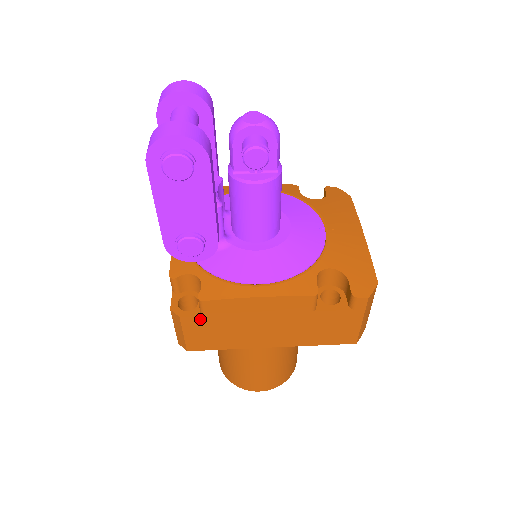
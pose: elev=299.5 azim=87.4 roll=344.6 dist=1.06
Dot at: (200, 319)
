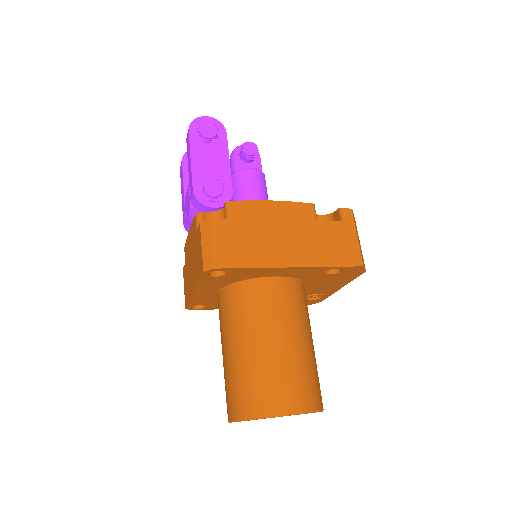
Dot at: (227, 223)
